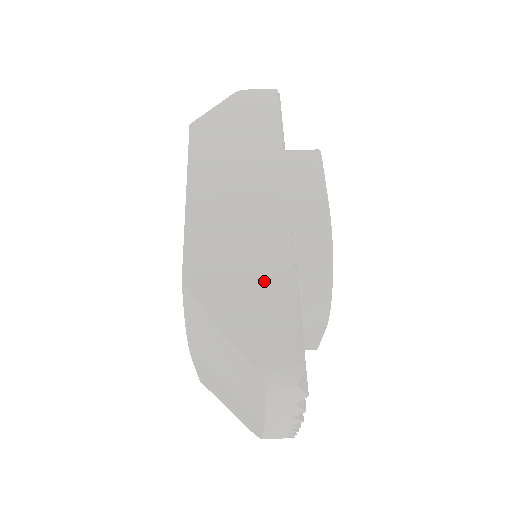
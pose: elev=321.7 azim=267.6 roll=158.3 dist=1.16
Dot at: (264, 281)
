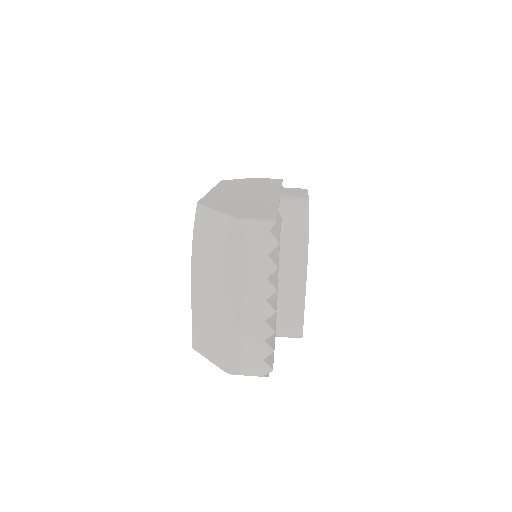
Dot at: (255, 205)
